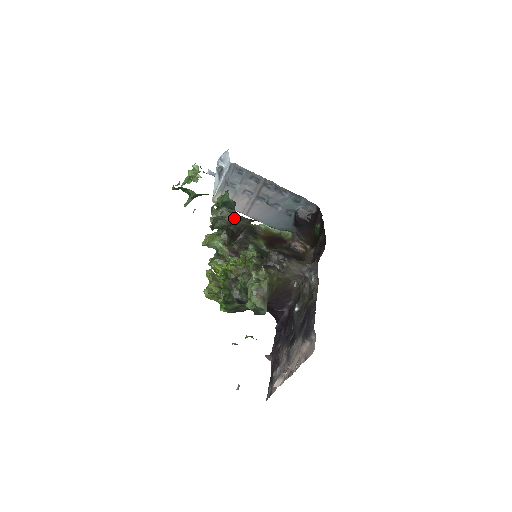
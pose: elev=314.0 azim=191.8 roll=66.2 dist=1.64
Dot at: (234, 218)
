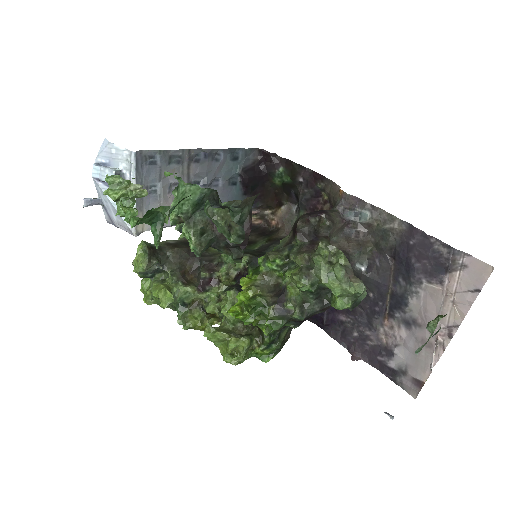
Dot at: occluded
